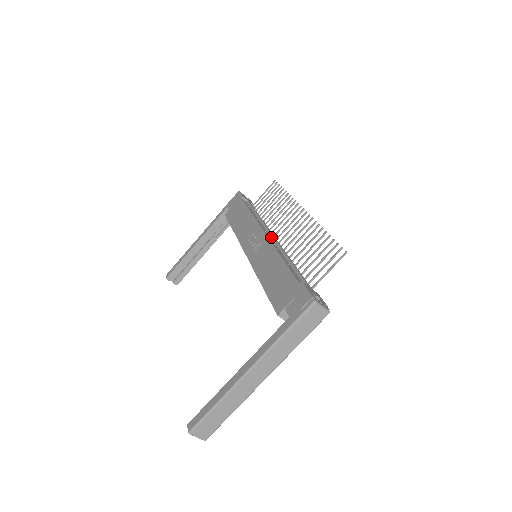
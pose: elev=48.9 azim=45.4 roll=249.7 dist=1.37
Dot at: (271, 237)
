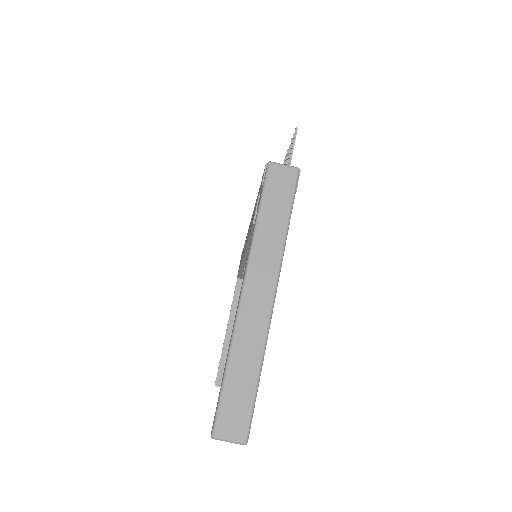
Dot at: occluded
